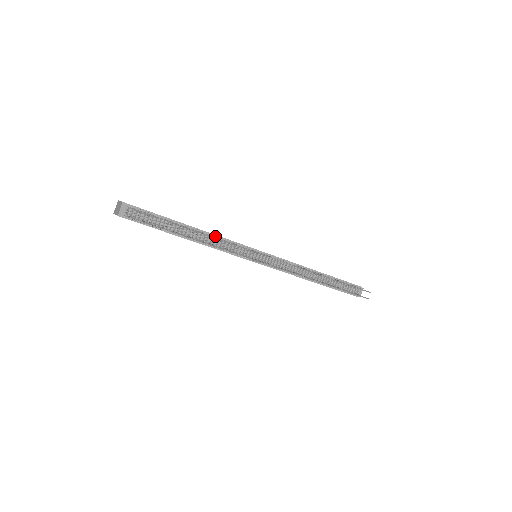
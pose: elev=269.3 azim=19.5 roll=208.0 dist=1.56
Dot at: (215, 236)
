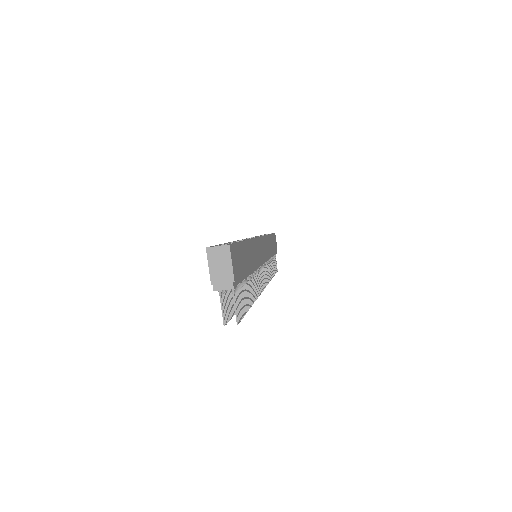
Dot at: (255, 270)
